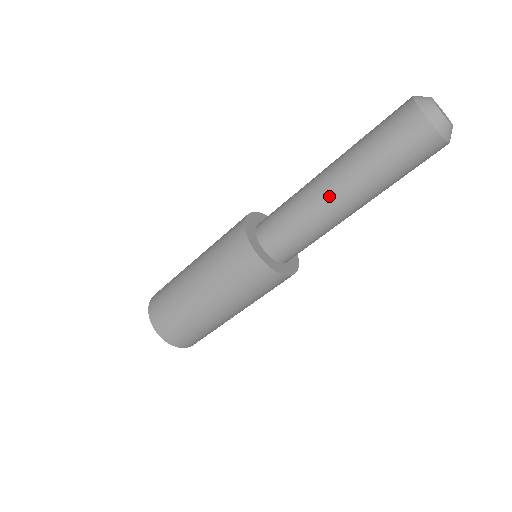
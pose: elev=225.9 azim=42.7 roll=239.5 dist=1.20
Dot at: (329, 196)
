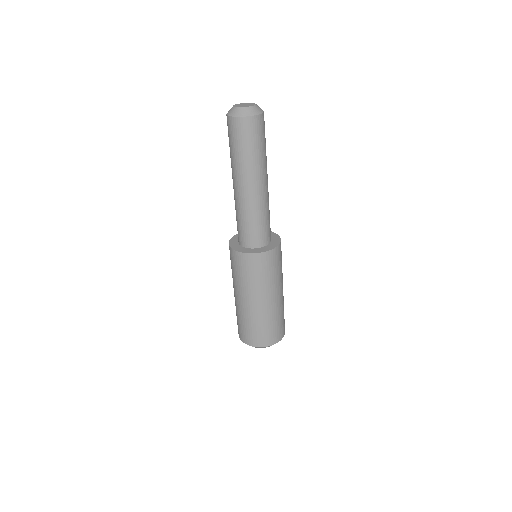
Dot at: (233, 188)
